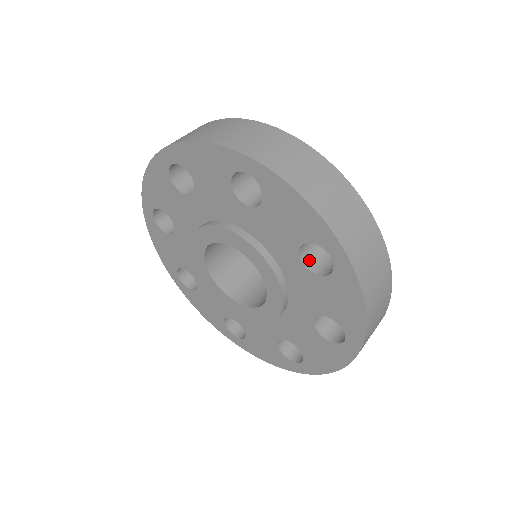
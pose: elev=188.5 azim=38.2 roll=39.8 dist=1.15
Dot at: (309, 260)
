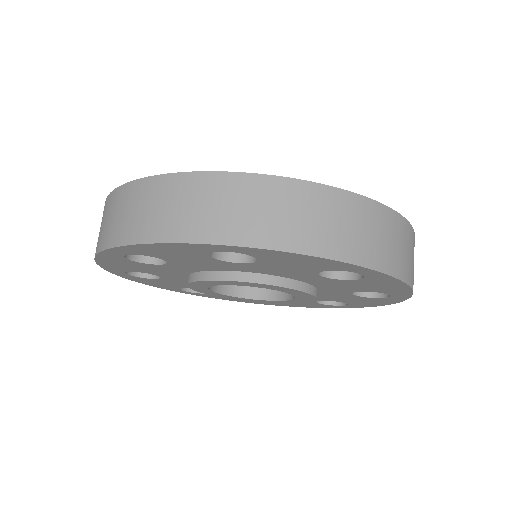
Dot at: occluded
